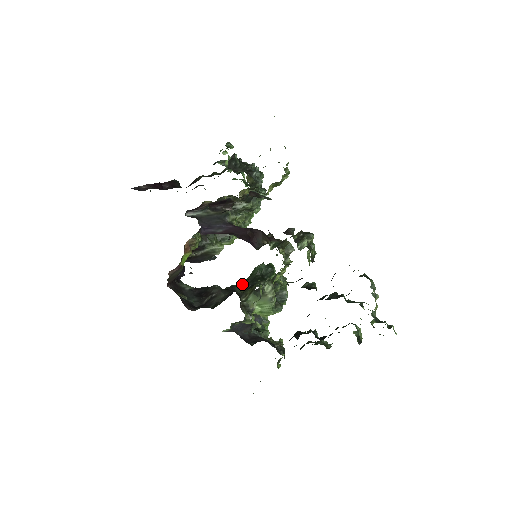
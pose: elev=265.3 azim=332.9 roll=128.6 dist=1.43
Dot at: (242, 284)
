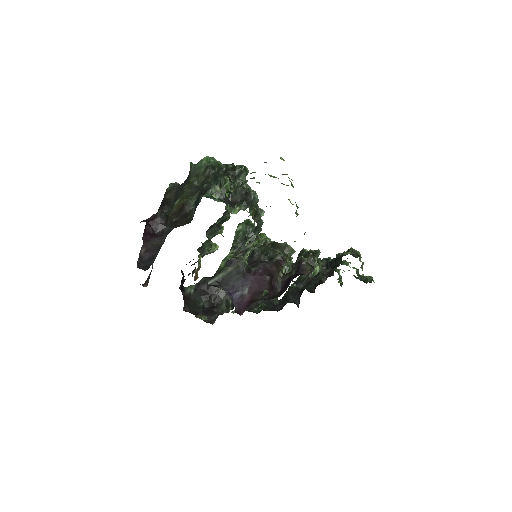
Dot at: (231, 255)
